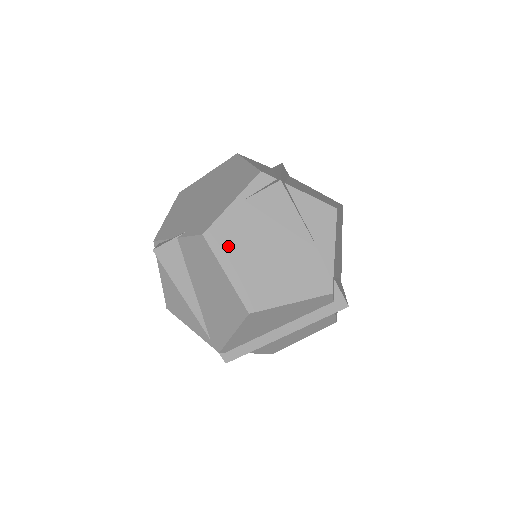
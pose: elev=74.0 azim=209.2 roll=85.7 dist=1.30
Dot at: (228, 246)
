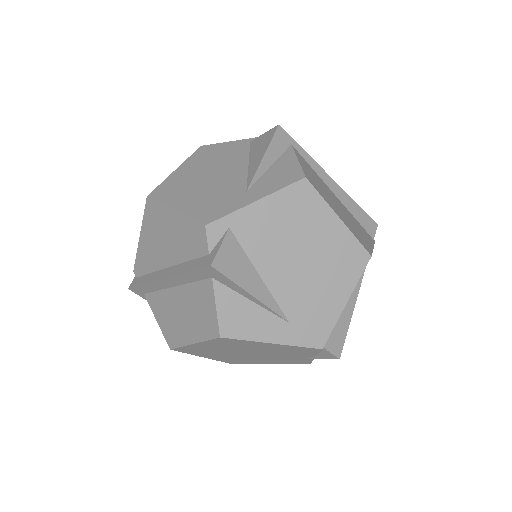
Dot at: (202, 158)
